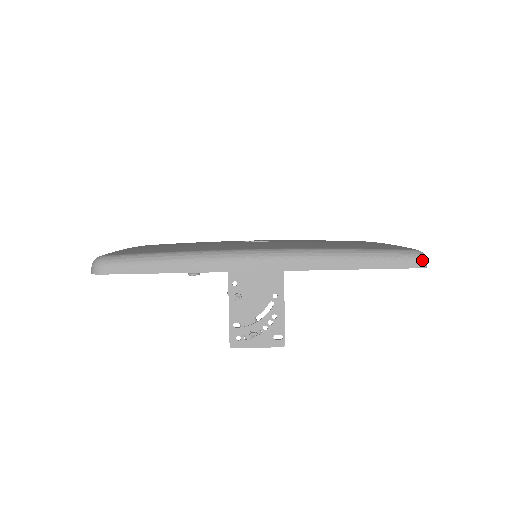
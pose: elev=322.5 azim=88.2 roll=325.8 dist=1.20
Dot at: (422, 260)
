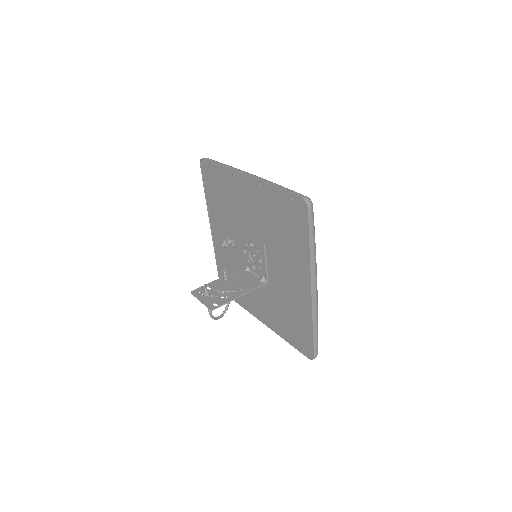
Dot at: (307, 198)
